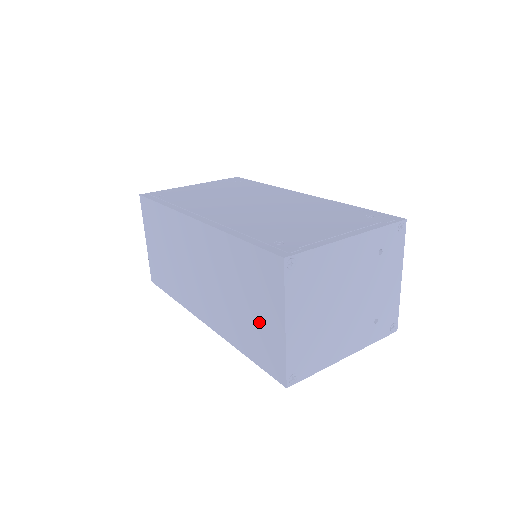
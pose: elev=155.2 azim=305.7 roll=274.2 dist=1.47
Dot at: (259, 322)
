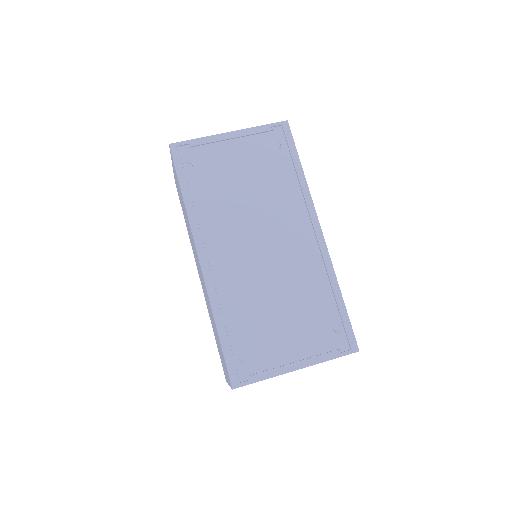
Dot at: occluded
